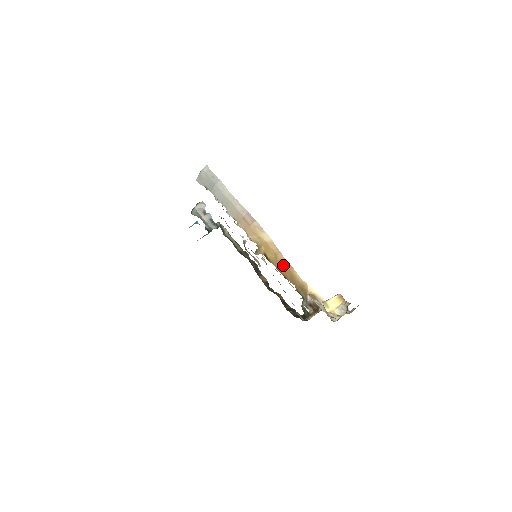
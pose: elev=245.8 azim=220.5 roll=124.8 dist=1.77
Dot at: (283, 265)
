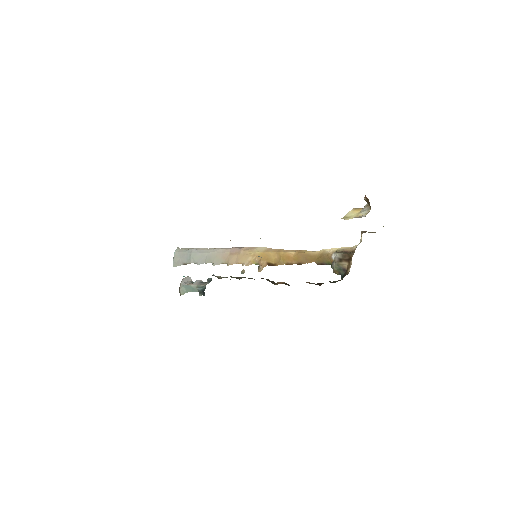
Dot at: (290, 255)
